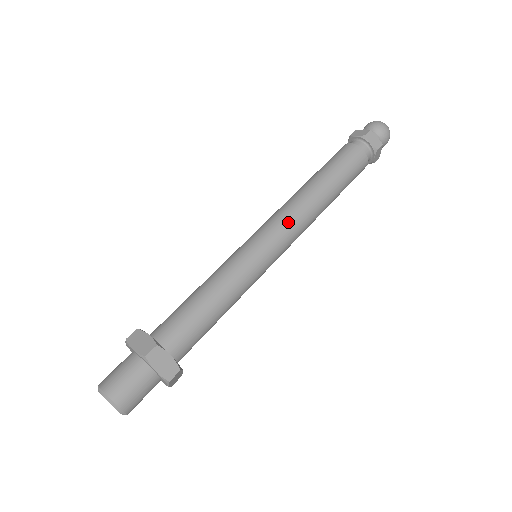
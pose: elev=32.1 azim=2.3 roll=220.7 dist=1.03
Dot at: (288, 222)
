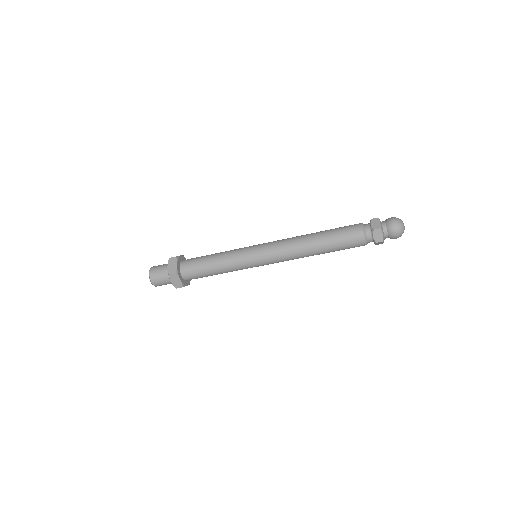
Dot at: (279, 243)
